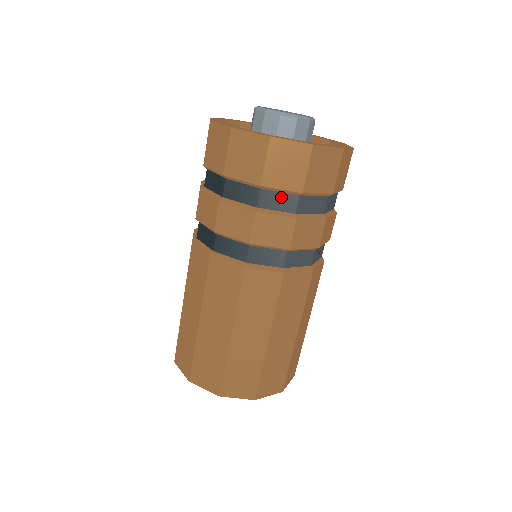
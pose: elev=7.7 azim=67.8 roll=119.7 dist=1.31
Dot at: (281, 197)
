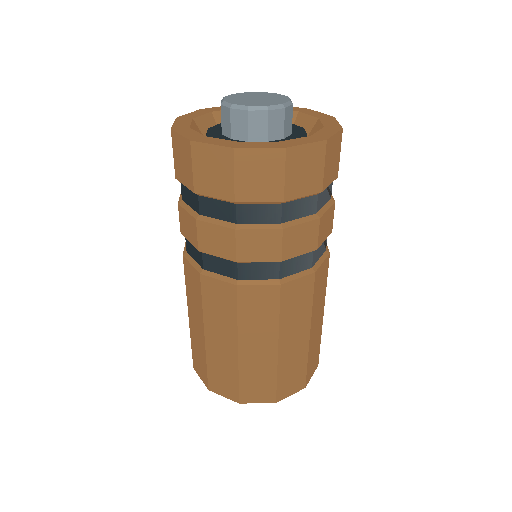
Dot at: (302, 203)
